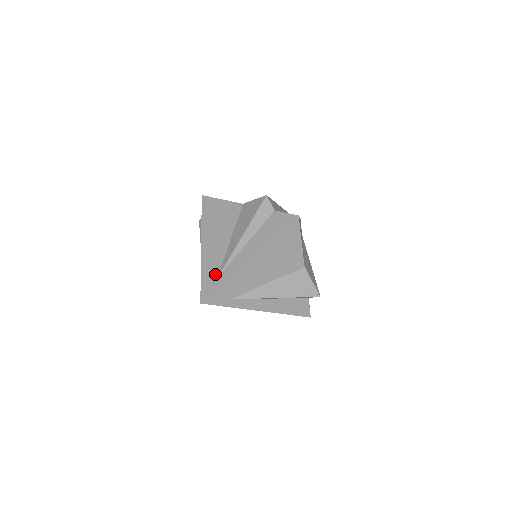
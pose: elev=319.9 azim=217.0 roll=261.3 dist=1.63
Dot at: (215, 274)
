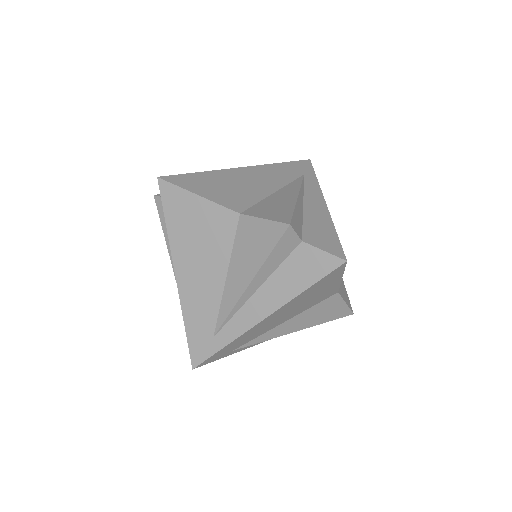
Dot at: (209, 330)
